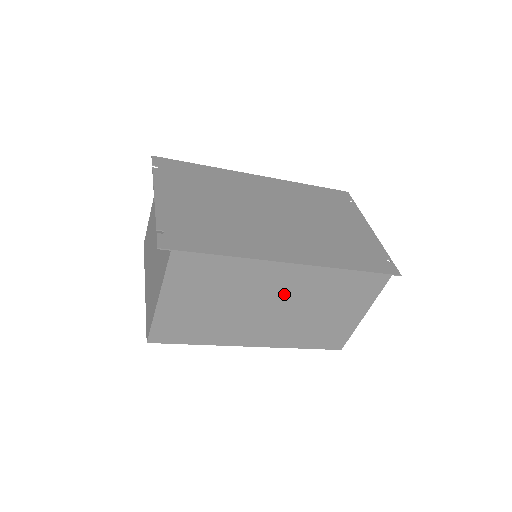
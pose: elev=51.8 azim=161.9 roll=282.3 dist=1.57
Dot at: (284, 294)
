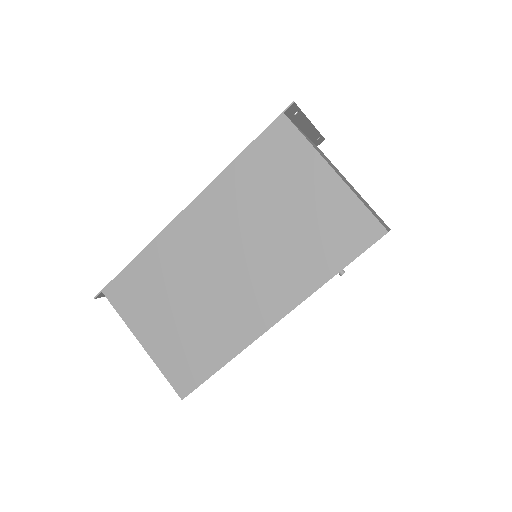
Dot at: (219, 240)
